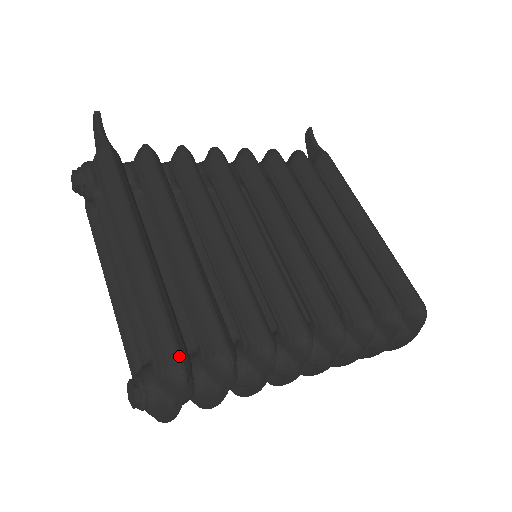
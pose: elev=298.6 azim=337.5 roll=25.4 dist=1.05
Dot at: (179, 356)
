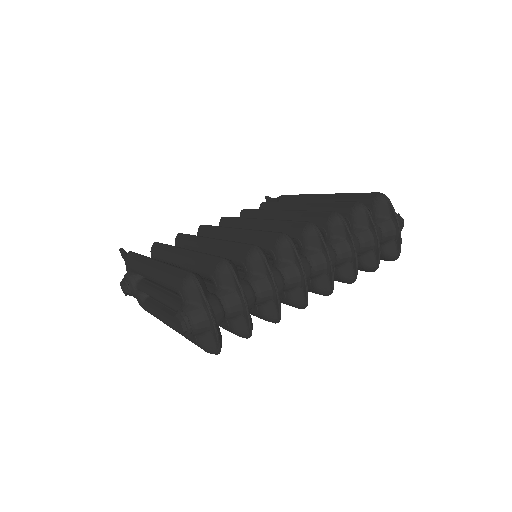
Dot at: (186, 271)
